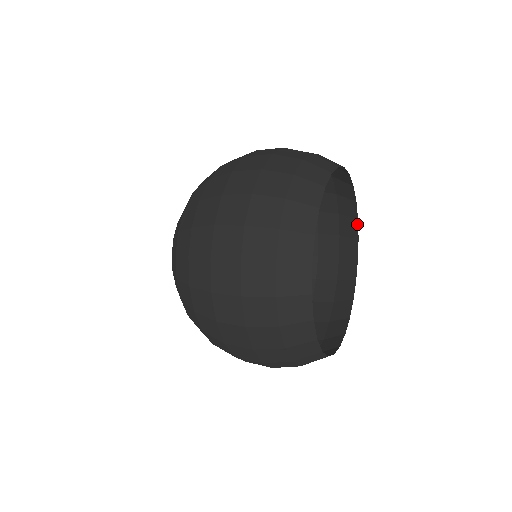
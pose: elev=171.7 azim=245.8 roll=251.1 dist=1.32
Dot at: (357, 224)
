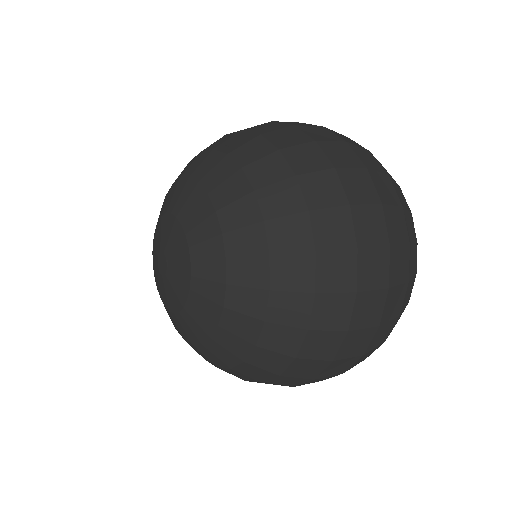
Dot at: occluded
